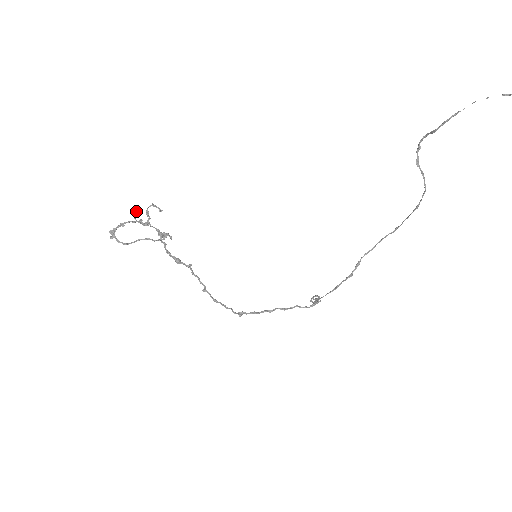
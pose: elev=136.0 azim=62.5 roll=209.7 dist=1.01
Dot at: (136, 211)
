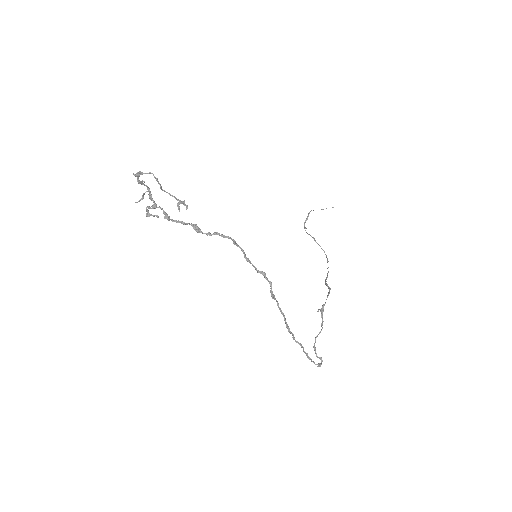
Dot at: (141, 199)
